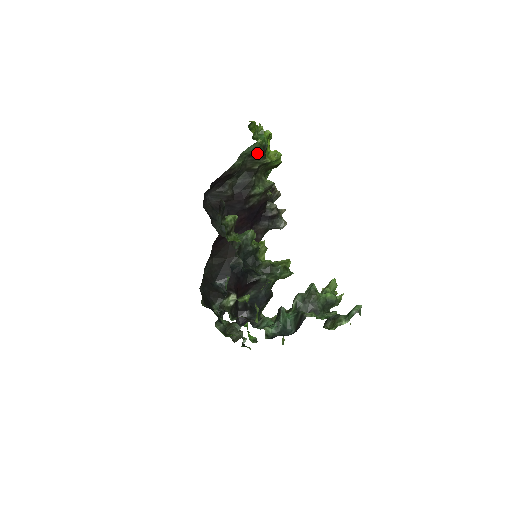
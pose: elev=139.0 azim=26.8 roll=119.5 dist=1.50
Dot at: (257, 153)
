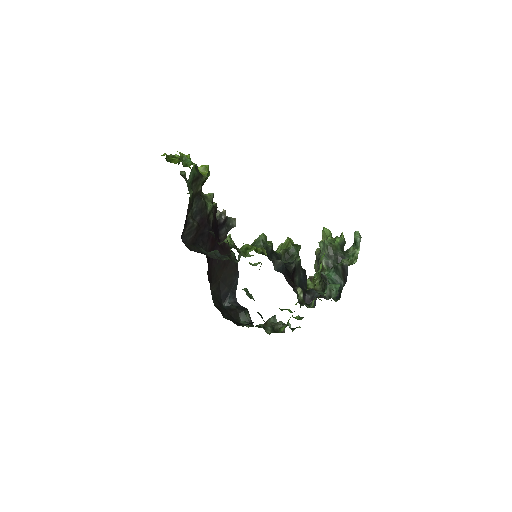
Dot at: (196, 176)
